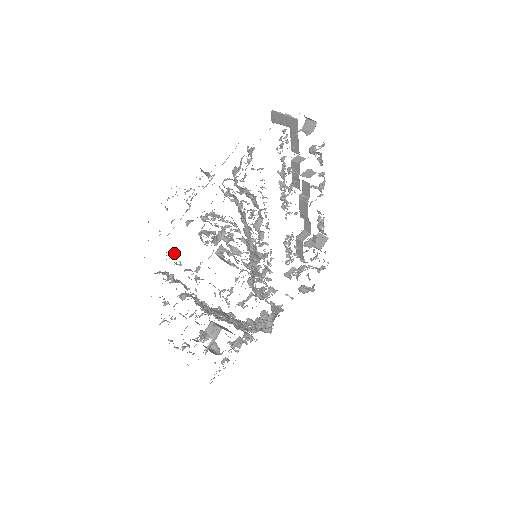
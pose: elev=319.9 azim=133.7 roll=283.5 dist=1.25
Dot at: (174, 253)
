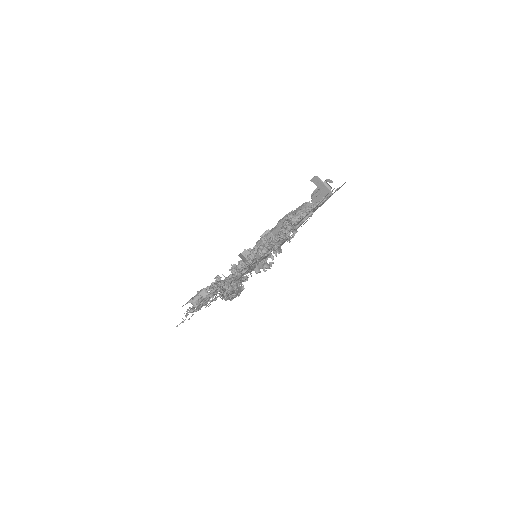
Dot at: occluded
